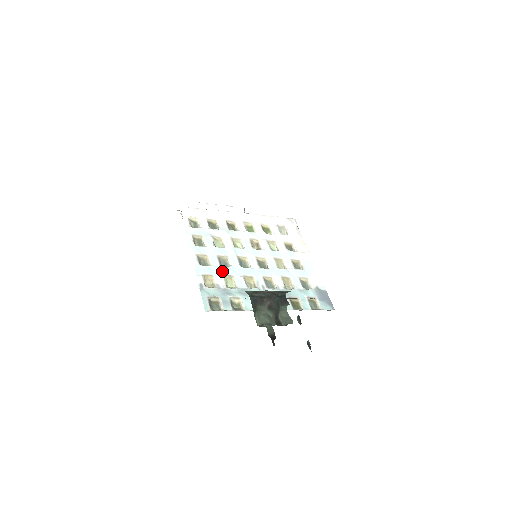
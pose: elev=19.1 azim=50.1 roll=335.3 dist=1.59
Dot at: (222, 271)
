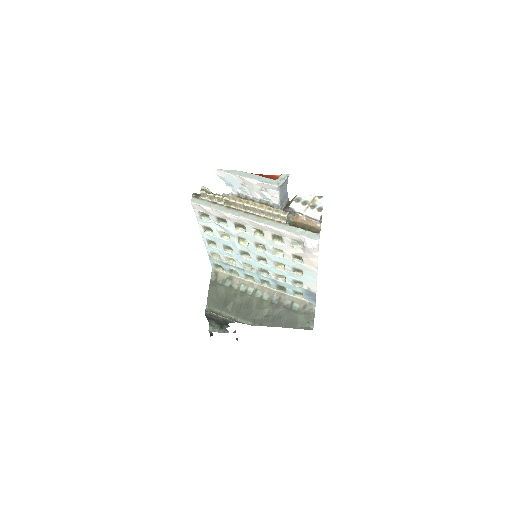
Dot at: (225, 254)
